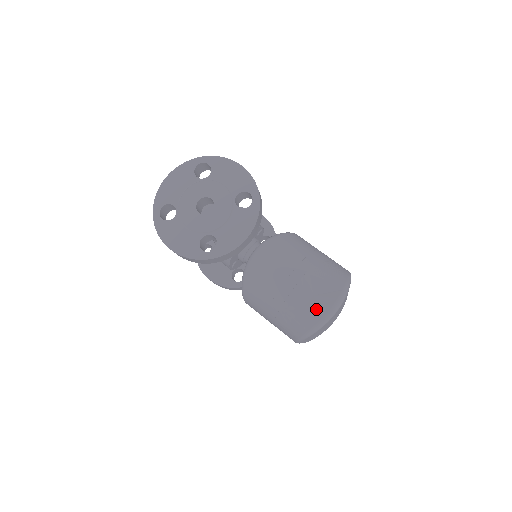
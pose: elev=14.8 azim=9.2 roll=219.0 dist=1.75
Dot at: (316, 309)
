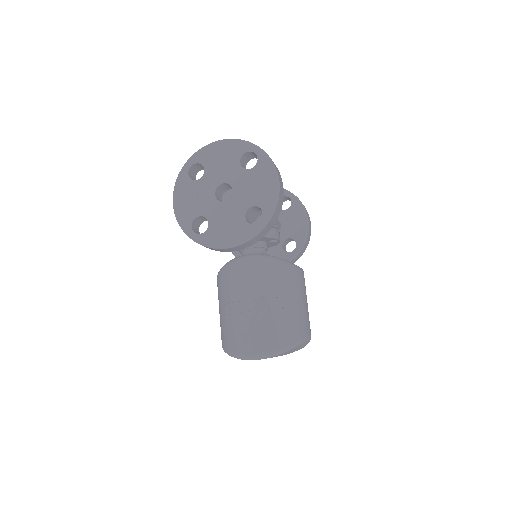
Dot at: (244, 343)
